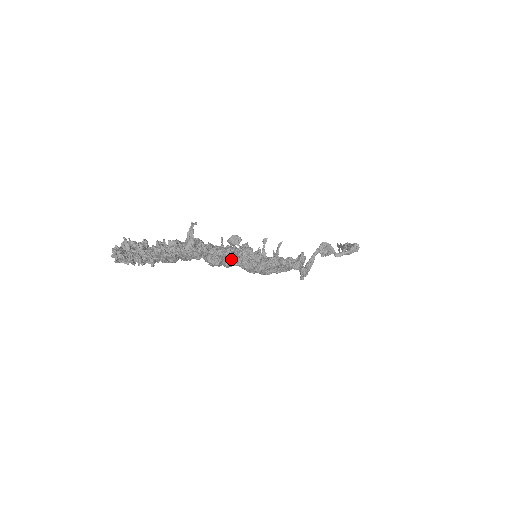
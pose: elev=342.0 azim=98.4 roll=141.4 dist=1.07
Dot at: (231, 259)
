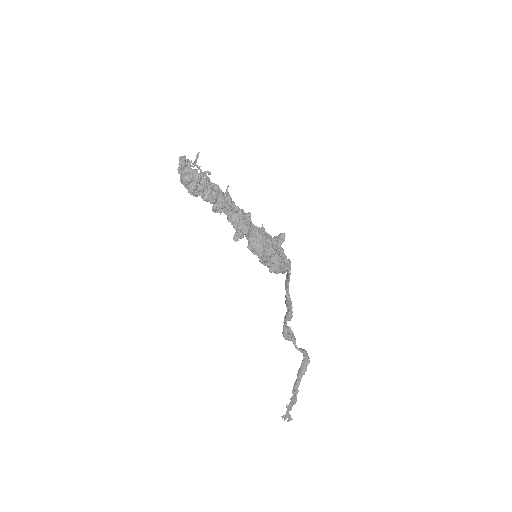
Dot at: (250, 218)
